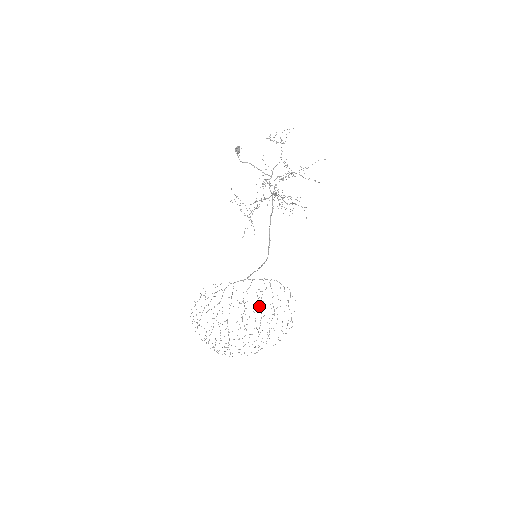
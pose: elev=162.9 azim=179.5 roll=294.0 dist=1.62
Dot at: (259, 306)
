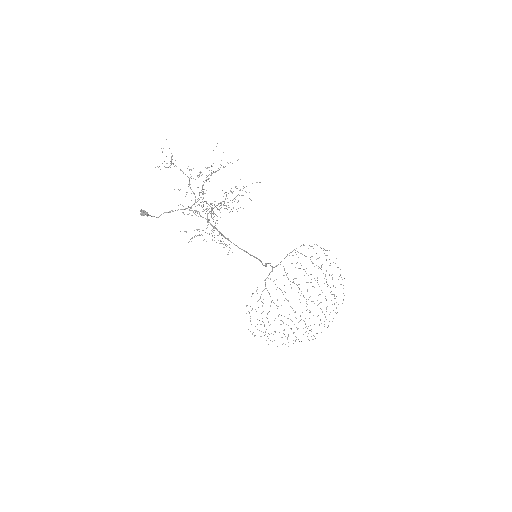
Dot at: occluded
